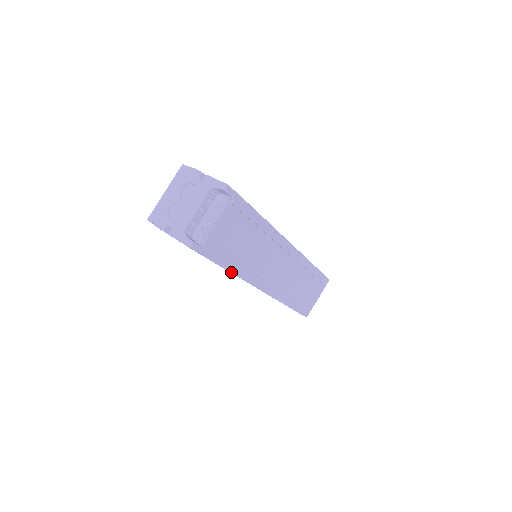
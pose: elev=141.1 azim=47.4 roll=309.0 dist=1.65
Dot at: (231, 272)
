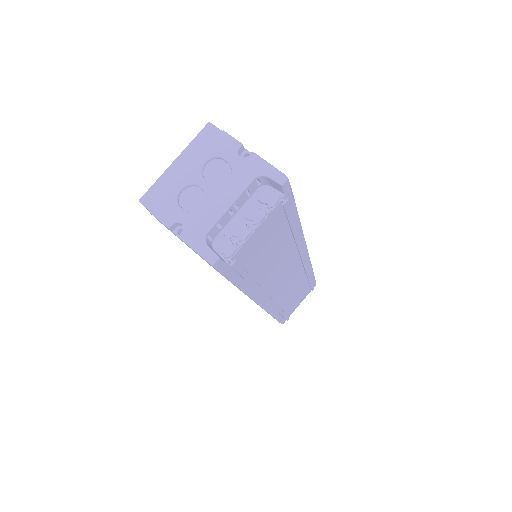
Dot at: (242, 290)
